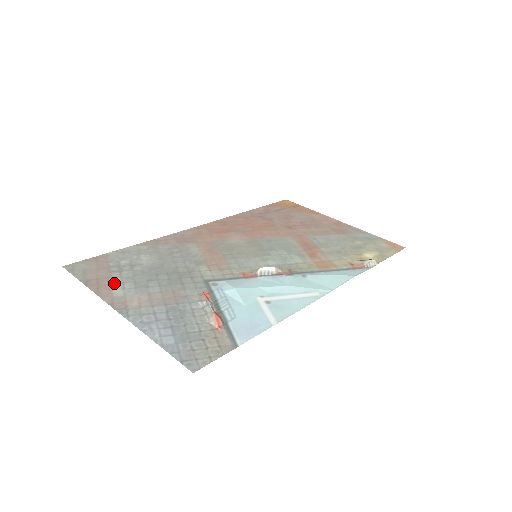
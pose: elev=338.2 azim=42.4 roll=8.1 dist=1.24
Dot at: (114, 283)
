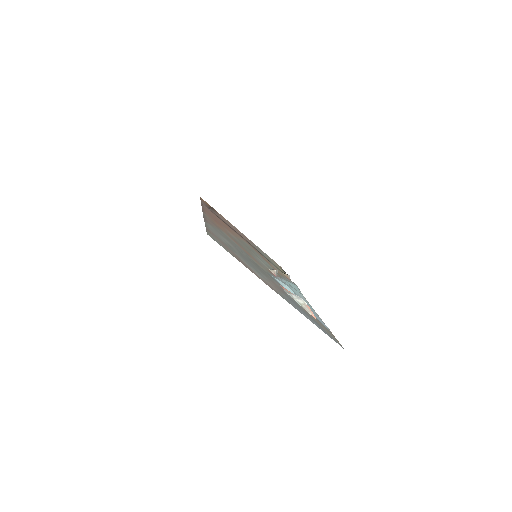
Dot at: (247, 264)
